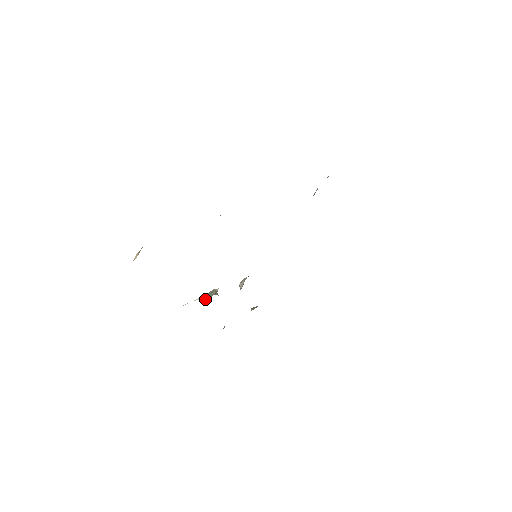
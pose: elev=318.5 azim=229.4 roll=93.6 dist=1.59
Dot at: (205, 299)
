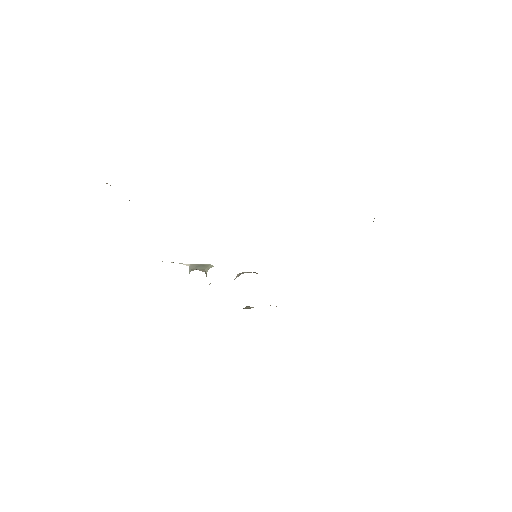
Dot at: (191, 268)
